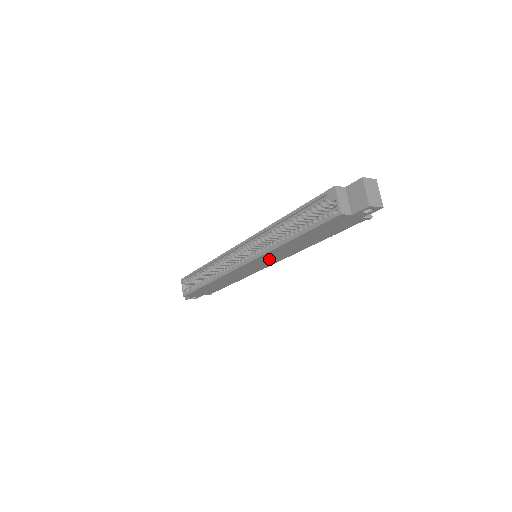
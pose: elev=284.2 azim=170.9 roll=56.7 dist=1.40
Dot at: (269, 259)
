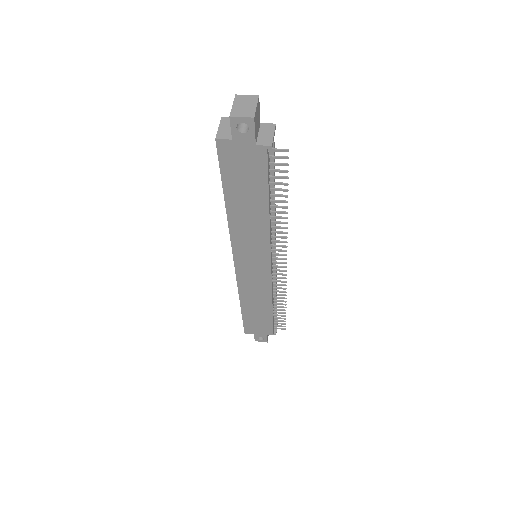
Dot at: (251, 249)
